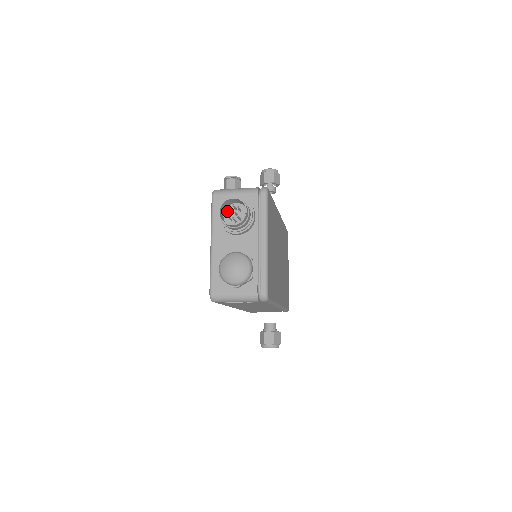
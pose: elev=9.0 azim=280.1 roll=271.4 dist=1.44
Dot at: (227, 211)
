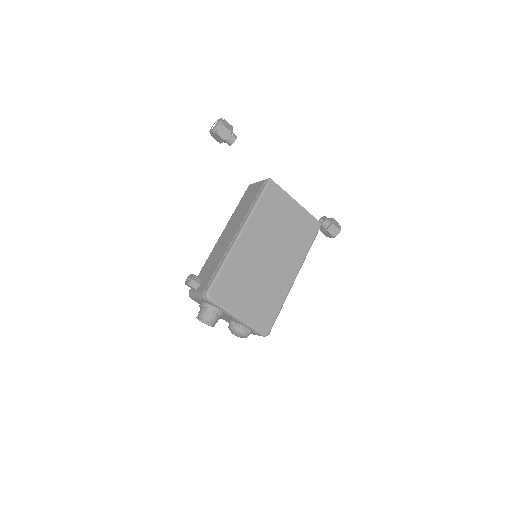
Dot at: occluded
